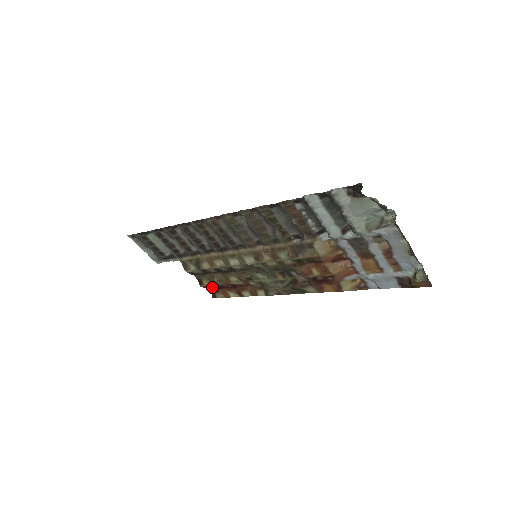
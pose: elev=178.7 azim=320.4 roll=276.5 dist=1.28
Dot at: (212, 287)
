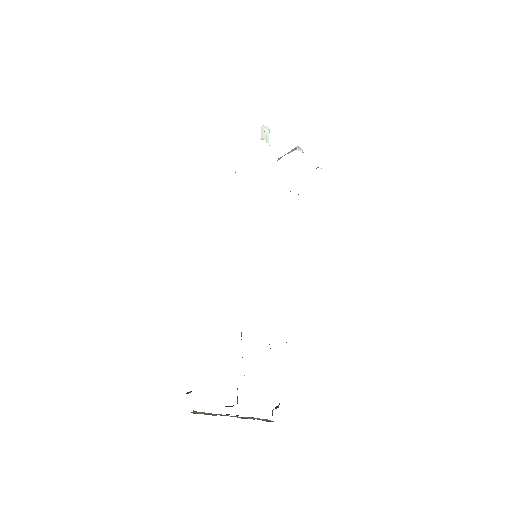
Dot at: occluded
